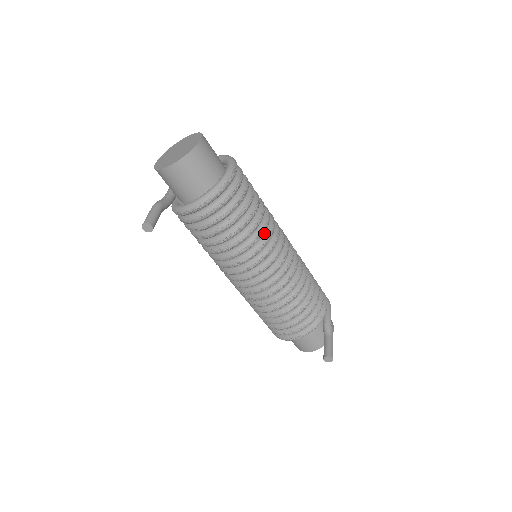
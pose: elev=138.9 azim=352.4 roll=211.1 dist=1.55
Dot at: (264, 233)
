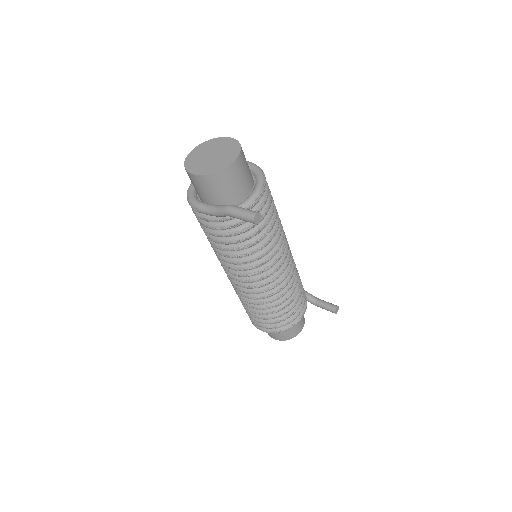
Dot at: occluded
